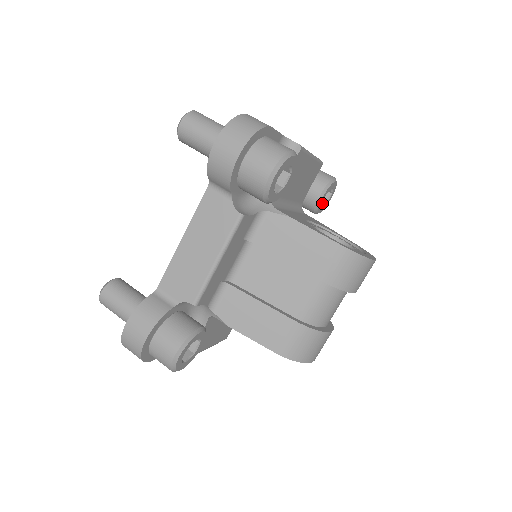
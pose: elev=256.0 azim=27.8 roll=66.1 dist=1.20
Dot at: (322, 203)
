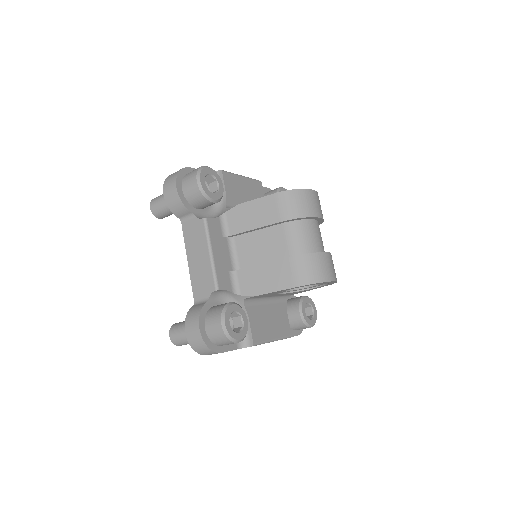
Dot at: occluded
